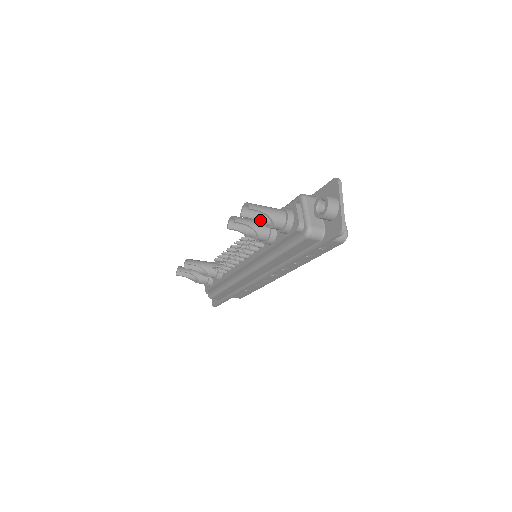
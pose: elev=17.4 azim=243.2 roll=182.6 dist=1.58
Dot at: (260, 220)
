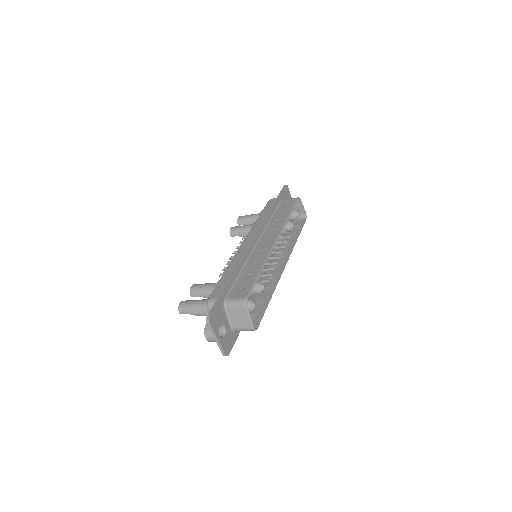
Dot at: occluded
